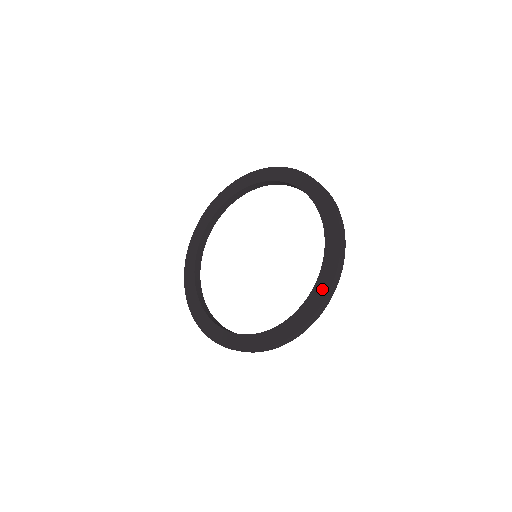
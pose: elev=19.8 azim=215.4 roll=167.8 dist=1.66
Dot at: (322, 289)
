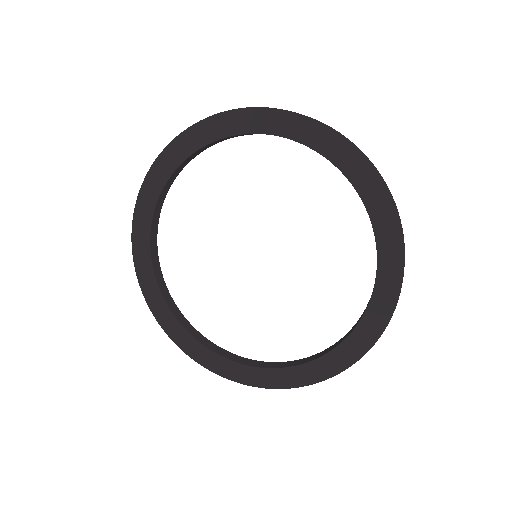
Dot at: (353, 350)
